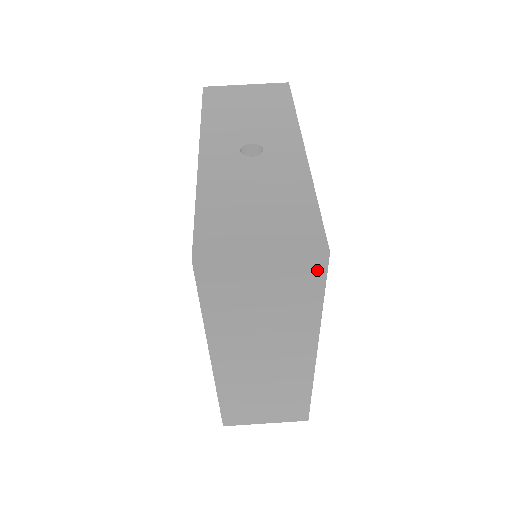
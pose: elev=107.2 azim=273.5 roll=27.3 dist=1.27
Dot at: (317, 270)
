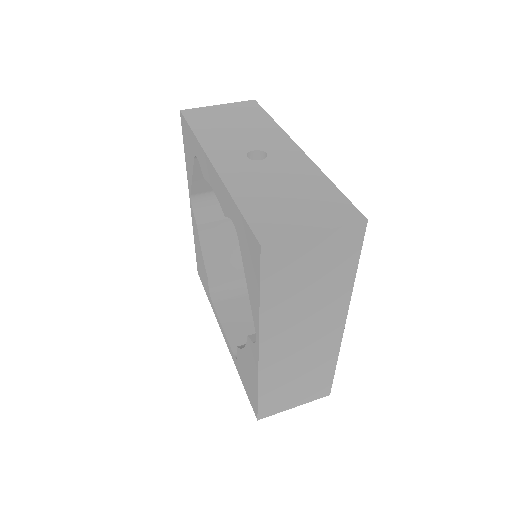
Dot at: (356, 239)
